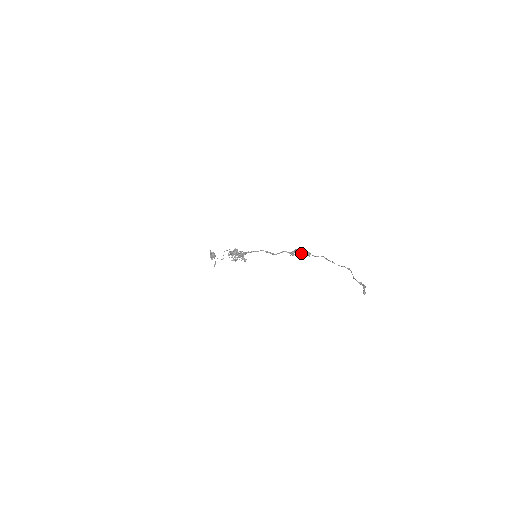
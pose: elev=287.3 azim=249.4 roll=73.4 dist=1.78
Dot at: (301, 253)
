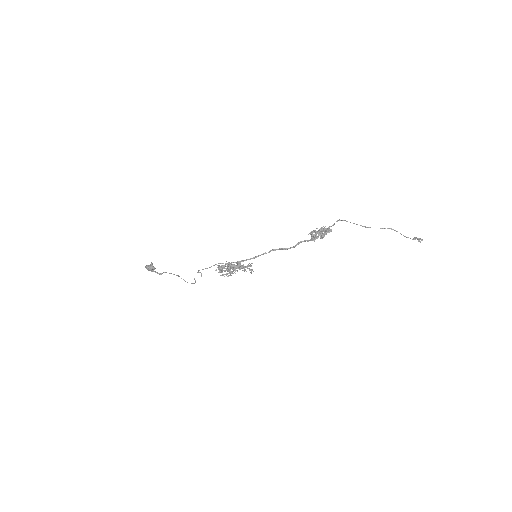
Dot at: occluded
